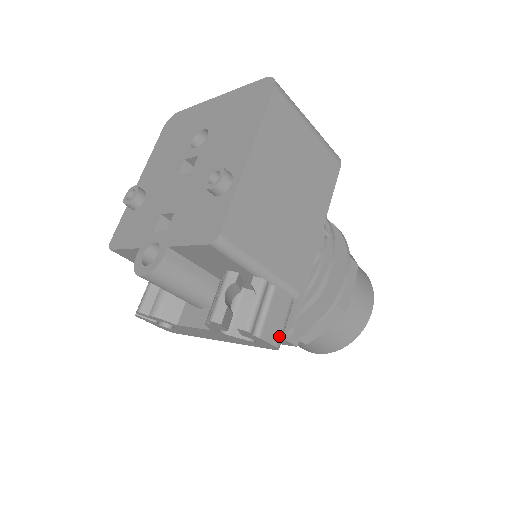
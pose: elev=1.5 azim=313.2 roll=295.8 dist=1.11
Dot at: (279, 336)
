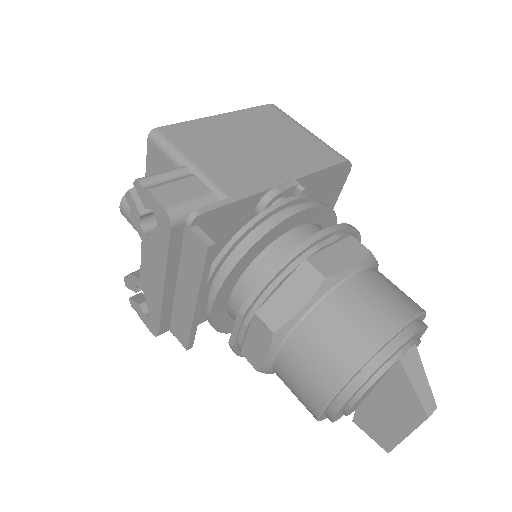
Dot at: (174, 203)
